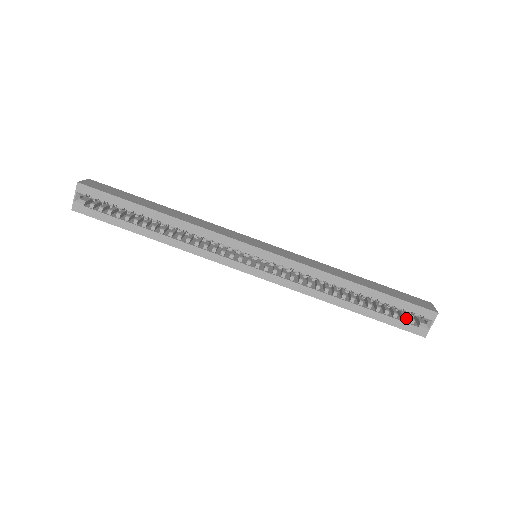
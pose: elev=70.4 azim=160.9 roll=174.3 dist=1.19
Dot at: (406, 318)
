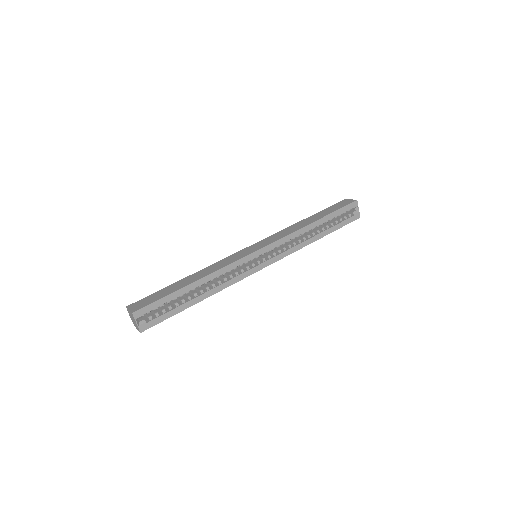
Dot at: occluded
